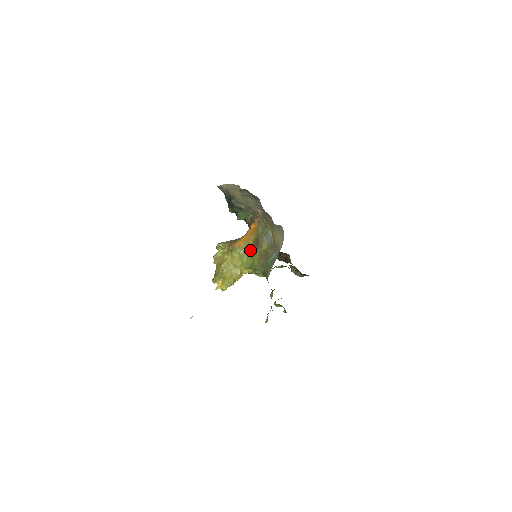
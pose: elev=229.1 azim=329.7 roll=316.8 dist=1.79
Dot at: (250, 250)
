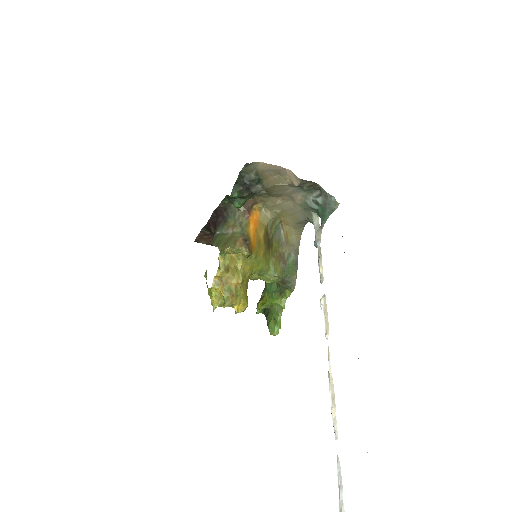
Dot at: (264, 252)
